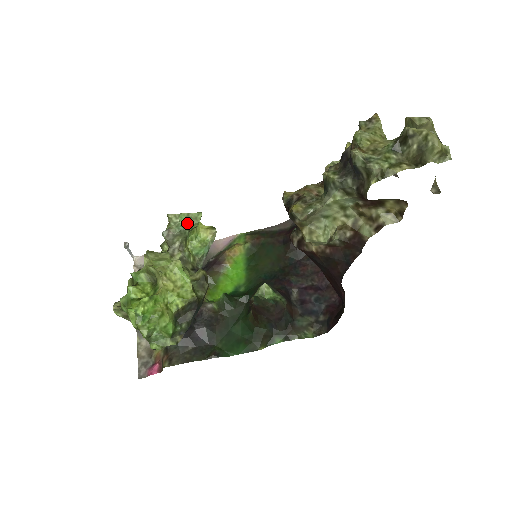
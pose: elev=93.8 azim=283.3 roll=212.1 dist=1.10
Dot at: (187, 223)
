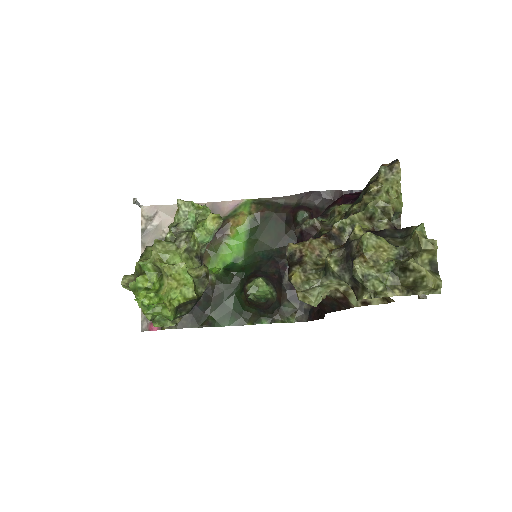
Dot at: (195, 220)
